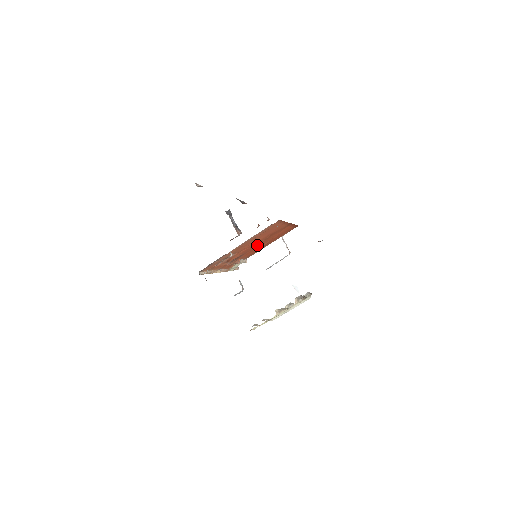
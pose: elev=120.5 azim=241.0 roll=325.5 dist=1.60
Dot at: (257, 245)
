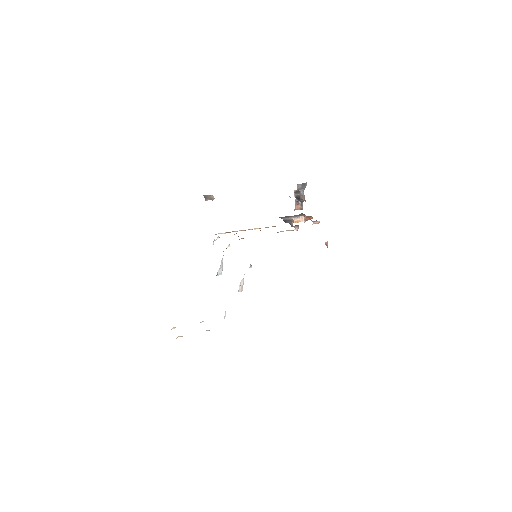
Dot at: occluded
